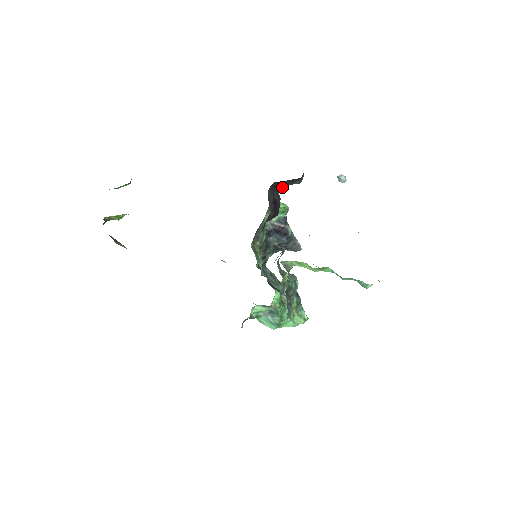
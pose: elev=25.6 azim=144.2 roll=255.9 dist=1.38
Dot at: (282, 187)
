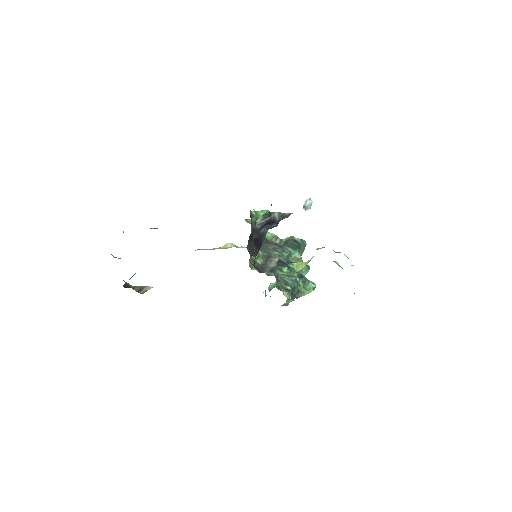
Dot at: occluded
